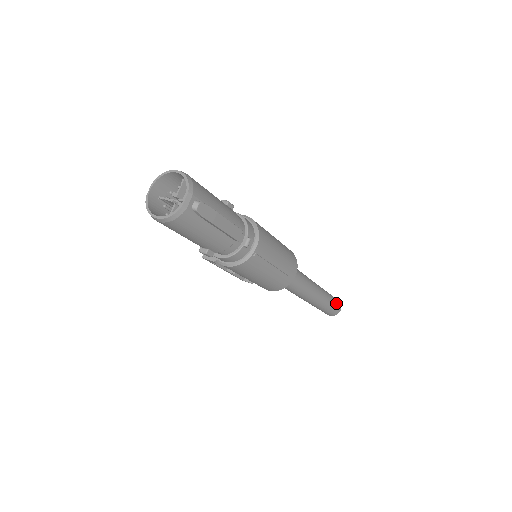
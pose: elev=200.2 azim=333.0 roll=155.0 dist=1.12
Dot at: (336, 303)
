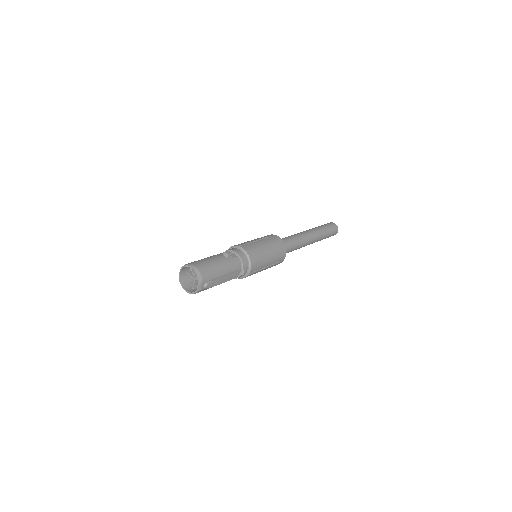
Dot at: (332, 232)
